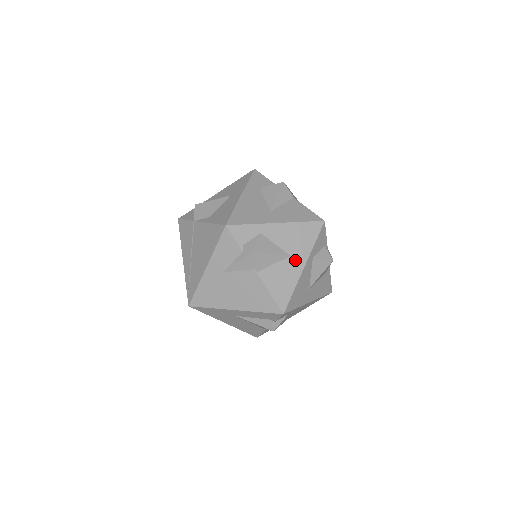
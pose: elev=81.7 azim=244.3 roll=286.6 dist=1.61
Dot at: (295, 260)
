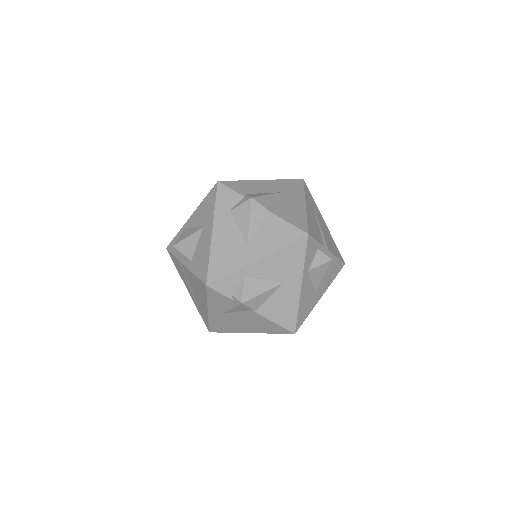
Dot at: (289, 285)
